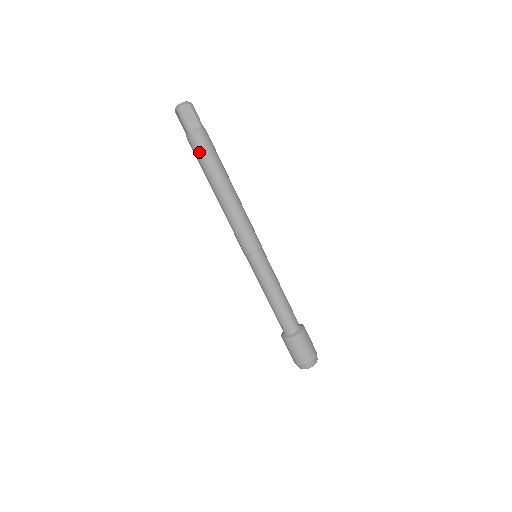
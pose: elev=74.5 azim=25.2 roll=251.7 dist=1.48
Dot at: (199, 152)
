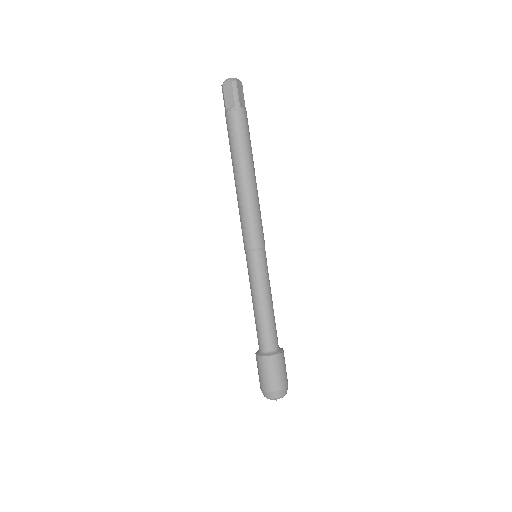
Dot at: (228, 131)
